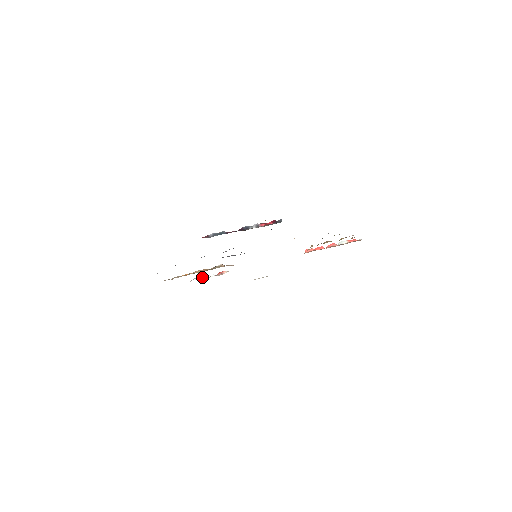
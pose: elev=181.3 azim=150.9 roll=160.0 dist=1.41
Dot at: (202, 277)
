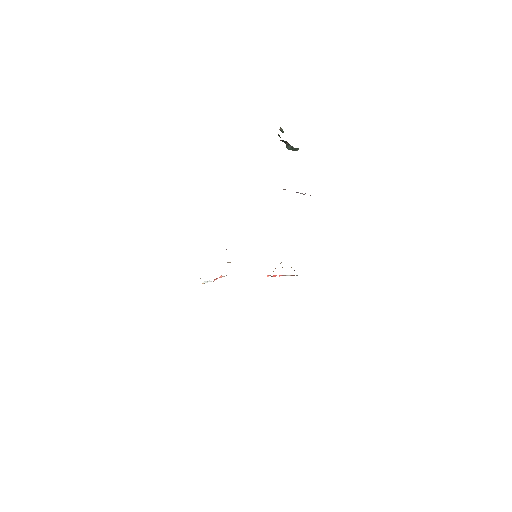
Dot at: occluded
